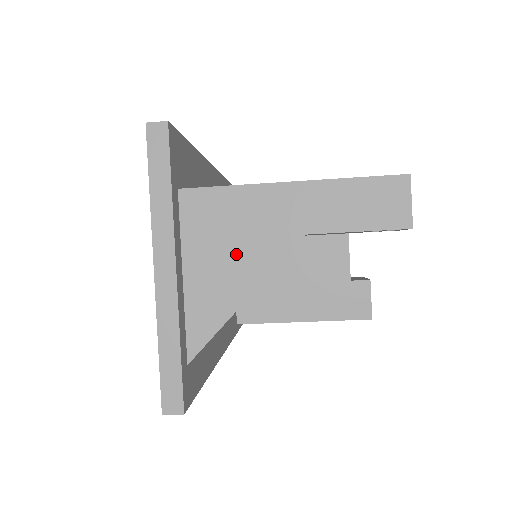
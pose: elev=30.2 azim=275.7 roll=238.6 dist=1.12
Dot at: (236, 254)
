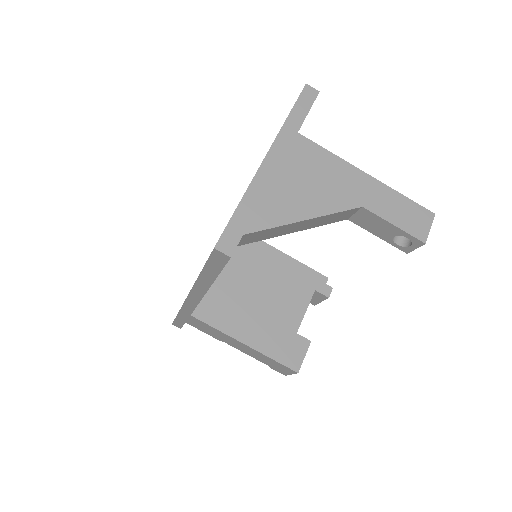
Dot at: (314, 190)
